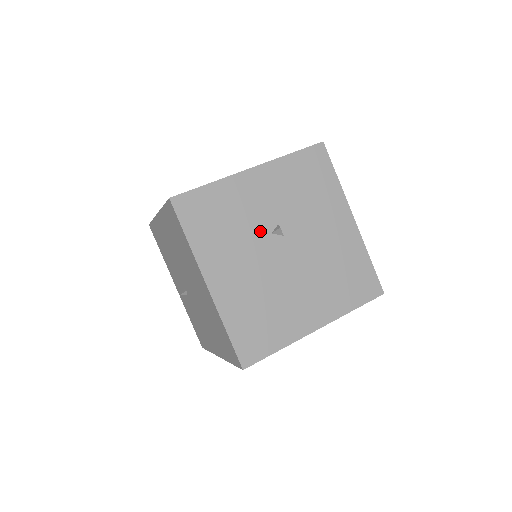
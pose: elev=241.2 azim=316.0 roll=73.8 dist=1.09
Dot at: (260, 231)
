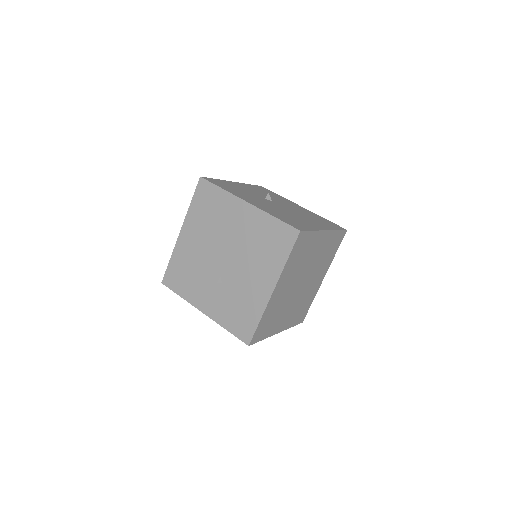
Dot at: (258, 197)
